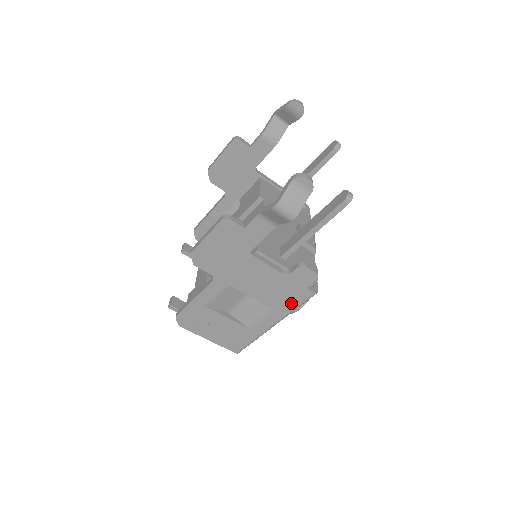
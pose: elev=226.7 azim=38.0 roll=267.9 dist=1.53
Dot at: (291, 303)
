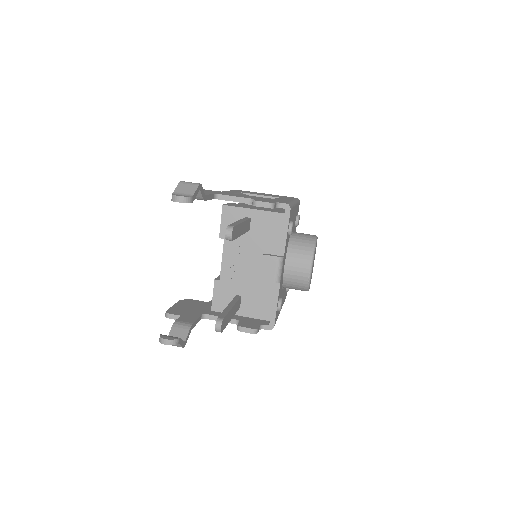
Dot at: occluded
